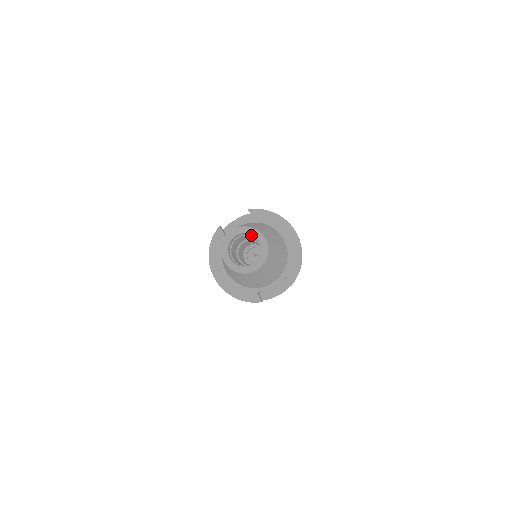
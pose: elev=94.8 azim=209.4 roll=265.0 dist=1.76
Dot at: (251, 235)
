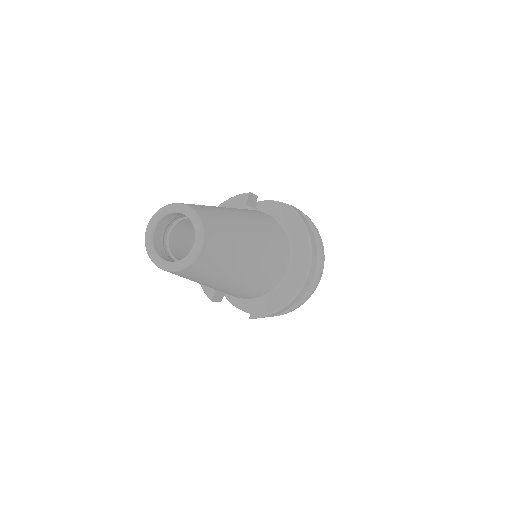
Dot at: occluded
